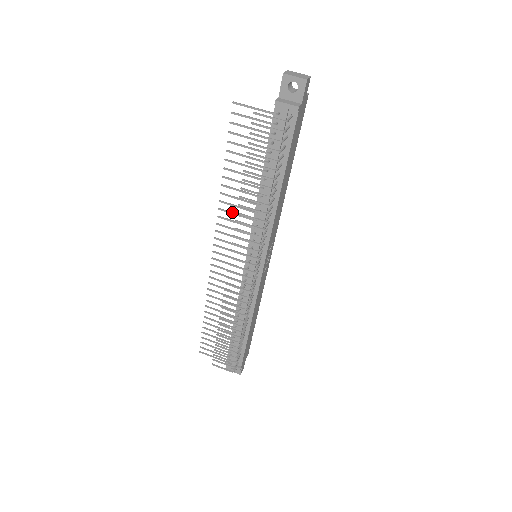
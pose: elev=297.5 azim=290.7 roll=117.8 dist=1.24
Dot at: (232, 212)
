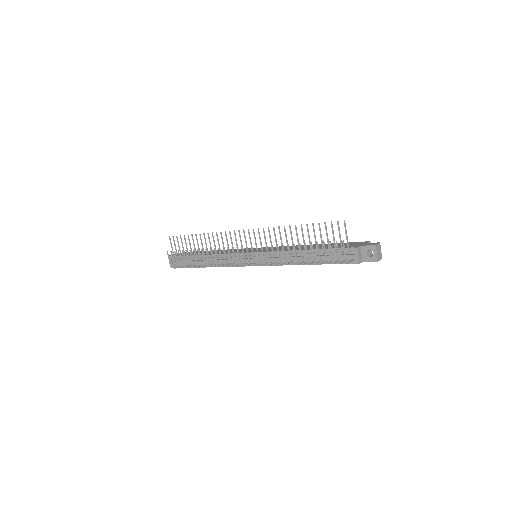
Dot at: occluded
